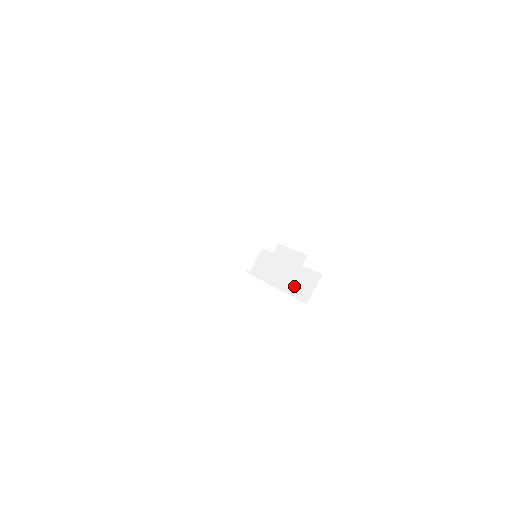
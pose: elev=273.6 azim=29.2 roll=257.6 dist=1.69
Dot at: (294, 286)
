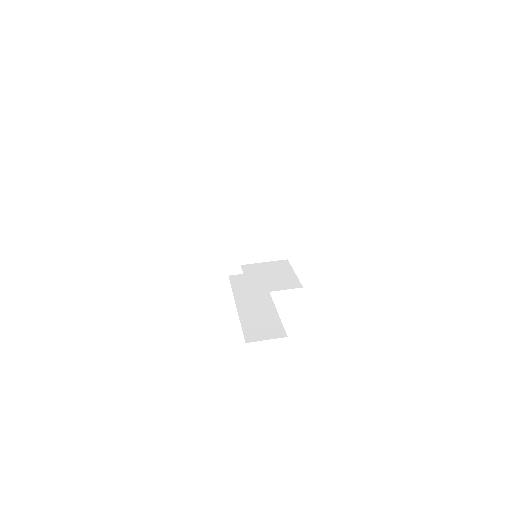
Dot at: (253, 321)
